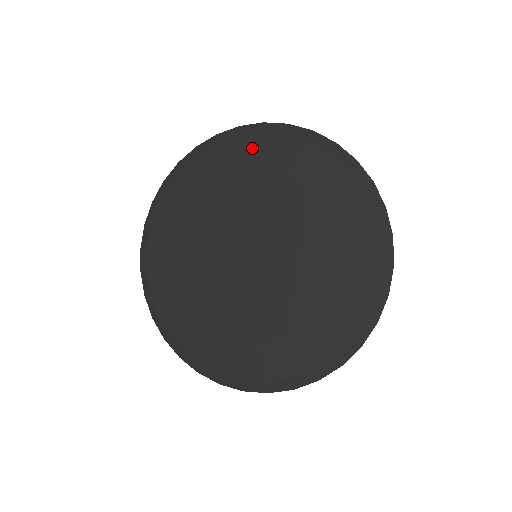
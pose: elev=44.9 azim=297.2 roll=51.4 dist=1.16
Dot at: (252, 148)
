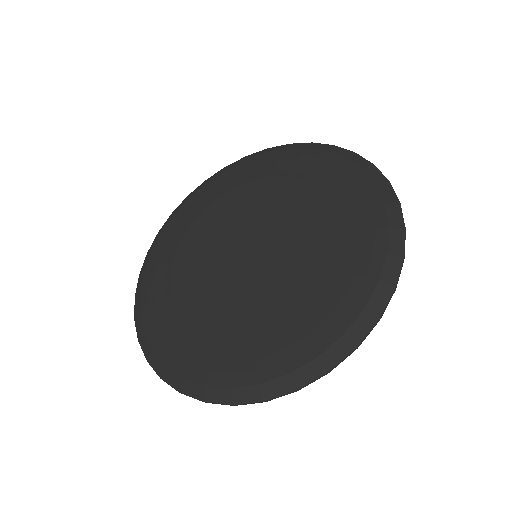
Dot at: (205, 193)
